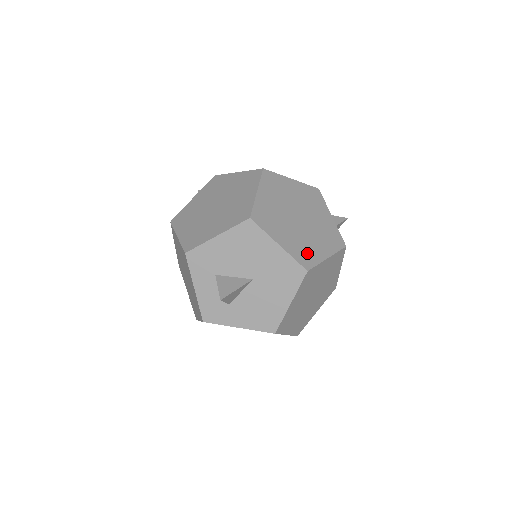
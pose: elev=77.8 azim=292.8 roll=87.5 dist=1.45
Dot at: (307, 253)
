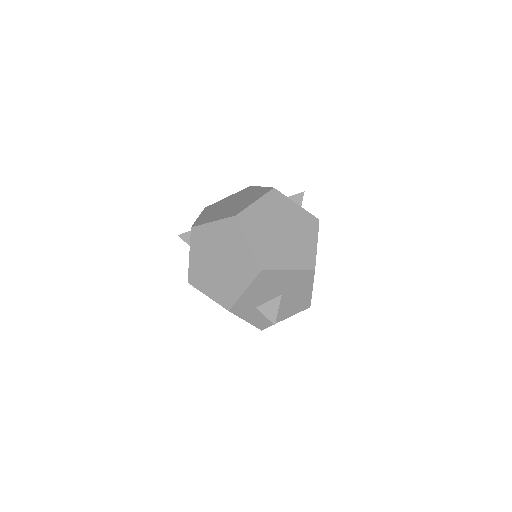
Dot at: (306, 256)
